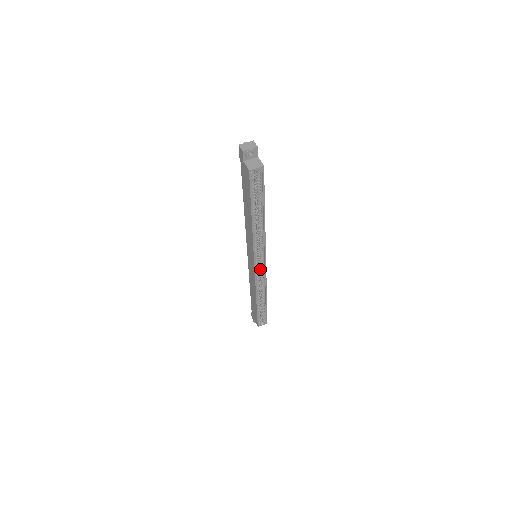
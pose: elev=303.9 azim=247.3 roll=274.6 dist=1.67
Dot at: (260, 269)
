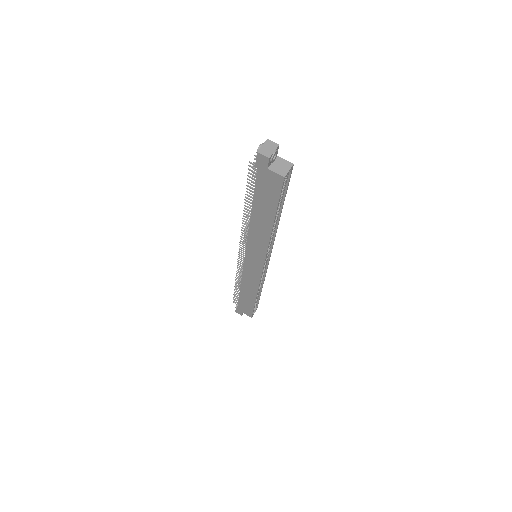
Dot at: occluded
